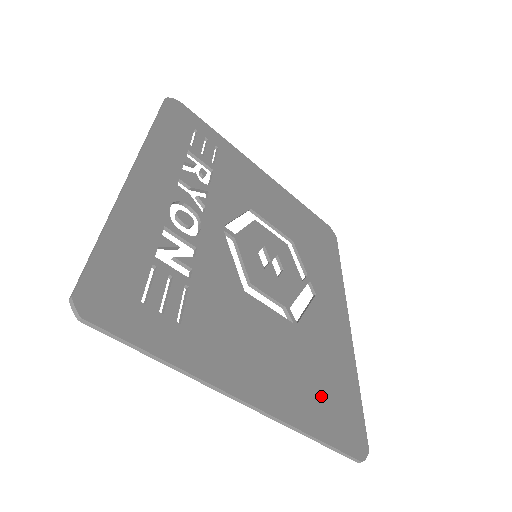
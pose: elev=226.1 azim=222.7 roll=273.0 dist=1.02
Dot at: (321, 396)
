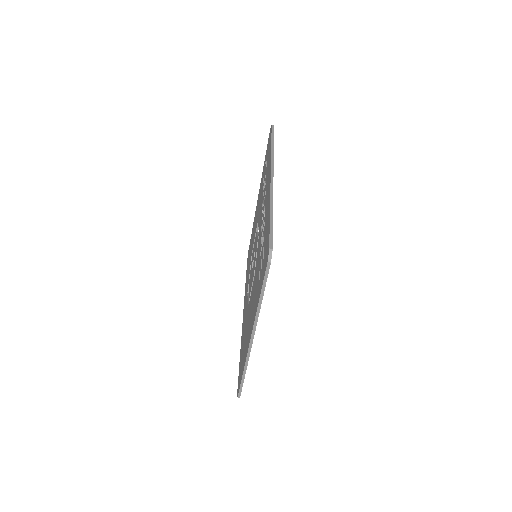
Dot at: occluded
